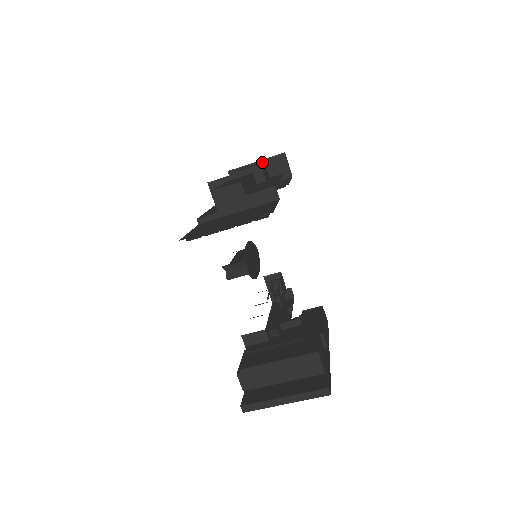
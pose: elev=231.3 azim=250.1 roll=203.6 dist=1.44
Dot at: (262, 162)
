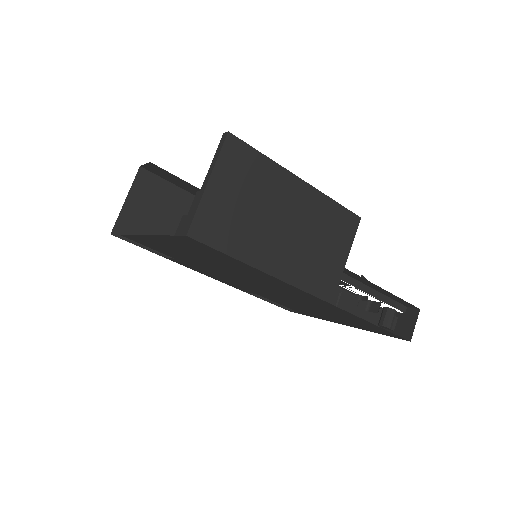
Dot at: occluded
